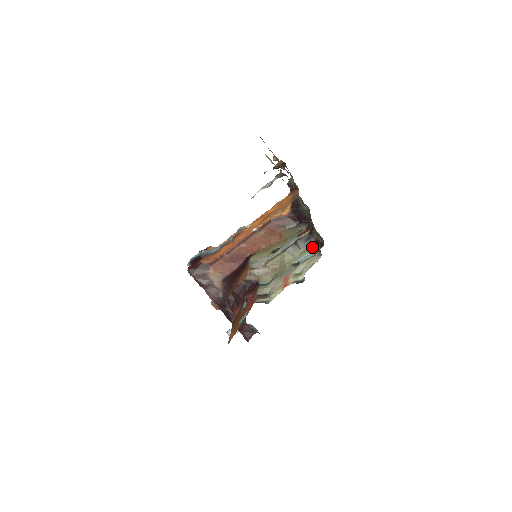
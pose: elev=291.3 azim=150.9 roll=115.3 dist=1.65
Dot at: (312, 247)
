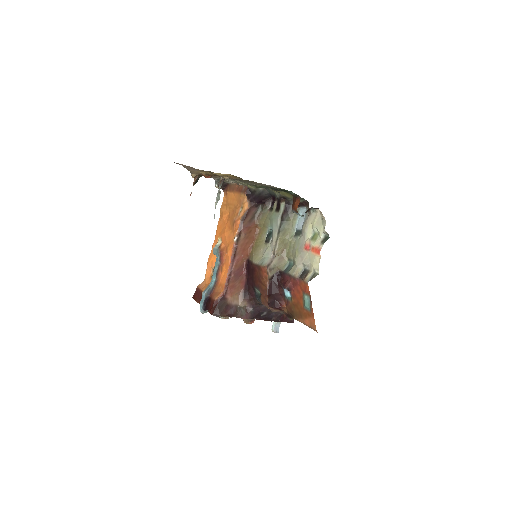
Dot at: occluded
